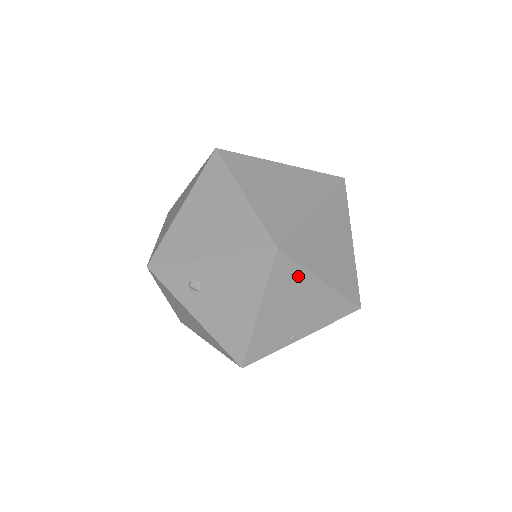
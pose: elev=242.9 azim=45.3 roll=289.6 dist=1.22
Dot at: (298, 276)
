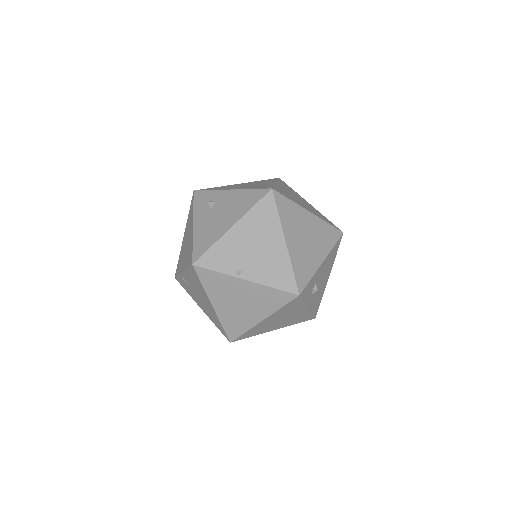
Dot at: (272, 221)
